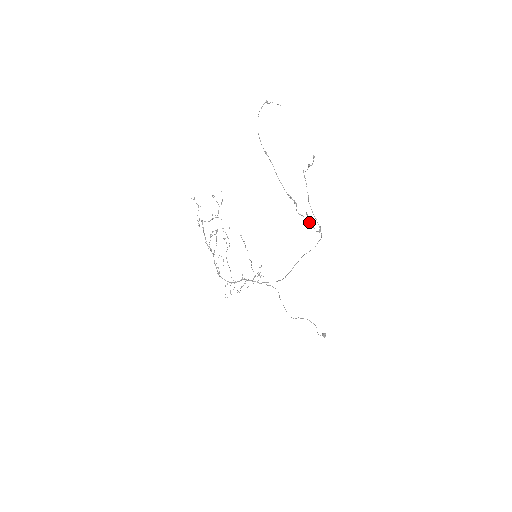
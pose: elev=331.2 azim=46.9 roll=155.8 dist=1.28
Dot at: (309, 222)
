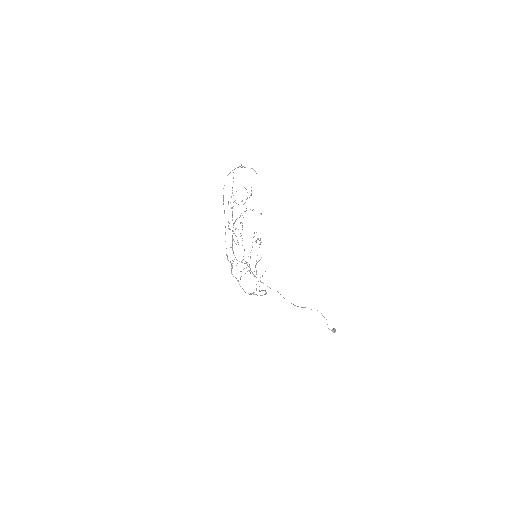
Dot at: (239, 284)
